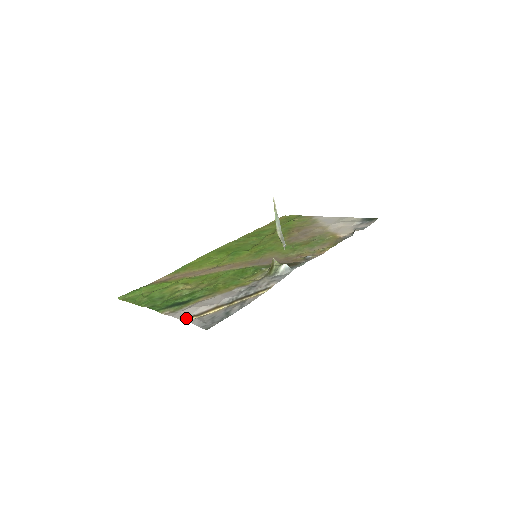
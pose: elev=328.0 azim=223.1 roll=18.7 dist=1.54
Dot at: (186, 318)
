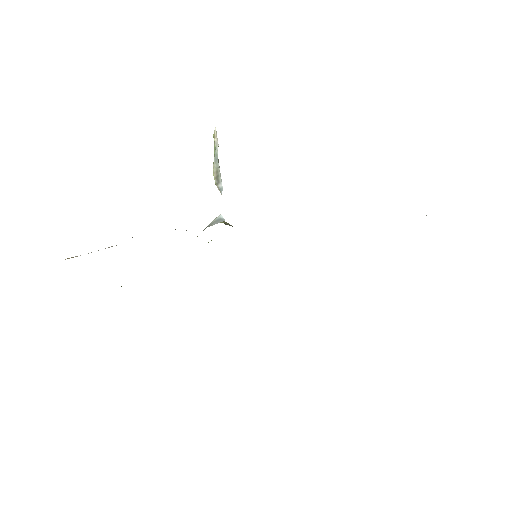
Dot at: (72, 257)
